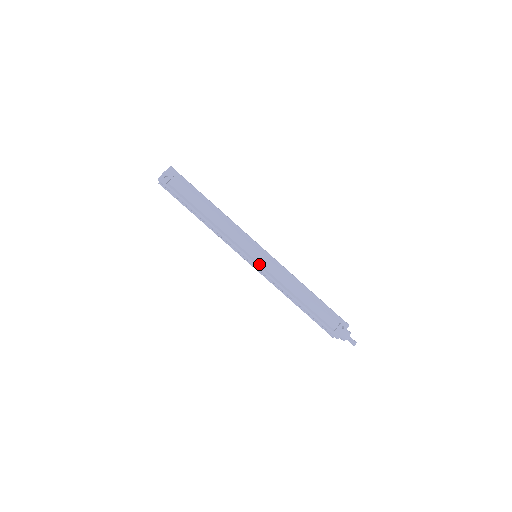
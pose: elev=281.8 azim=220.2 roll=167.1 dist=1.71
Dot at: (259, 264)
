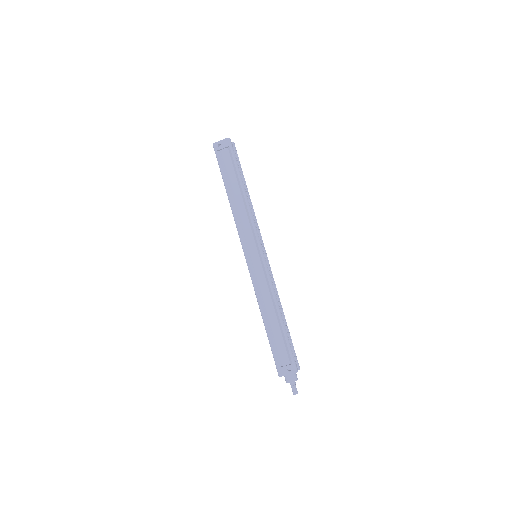
Dot at: (251, 264)
